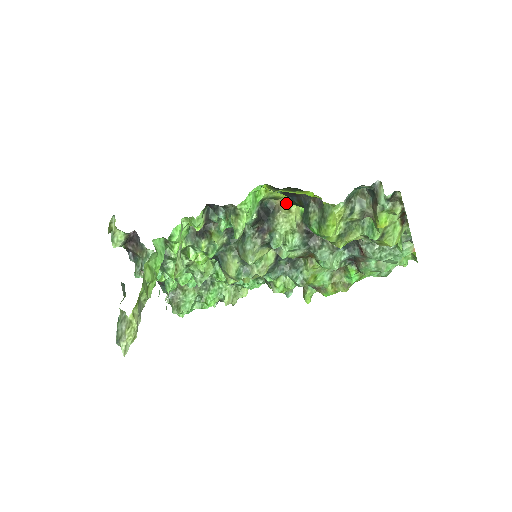
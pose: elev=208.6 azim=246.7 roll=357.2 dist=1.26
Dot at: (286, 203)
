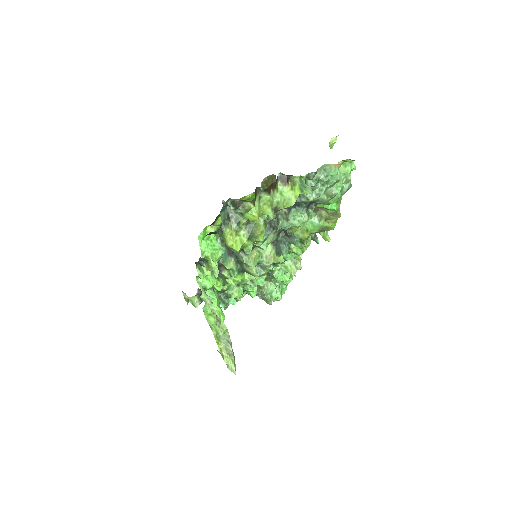
Dot at: occluded
